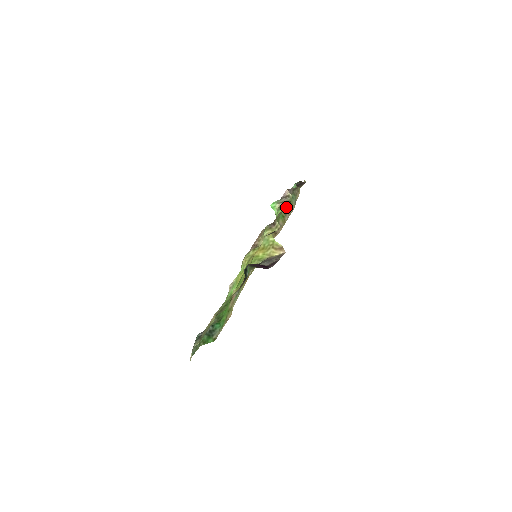
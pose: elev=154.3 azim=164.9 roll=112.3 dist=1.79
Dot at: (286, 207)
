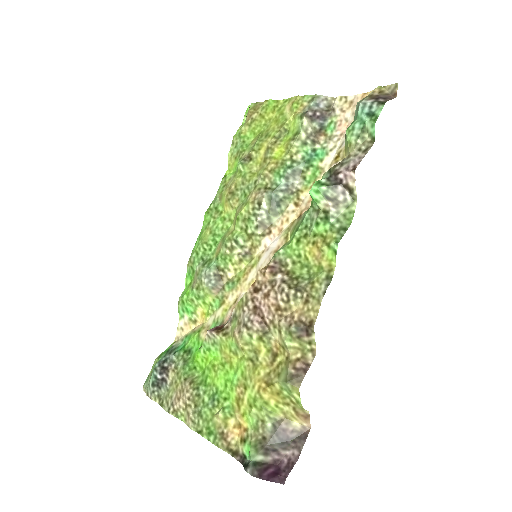
Dot at: occluded
